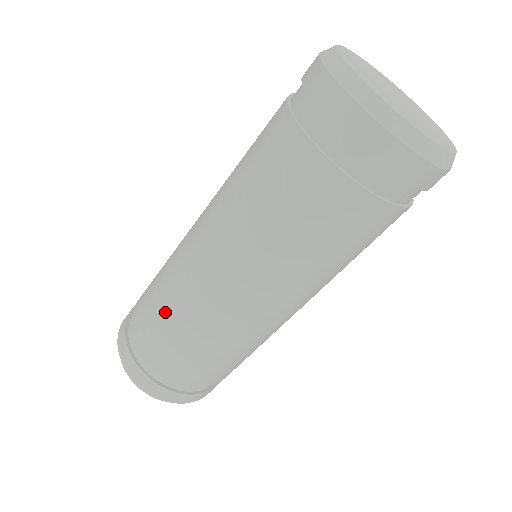
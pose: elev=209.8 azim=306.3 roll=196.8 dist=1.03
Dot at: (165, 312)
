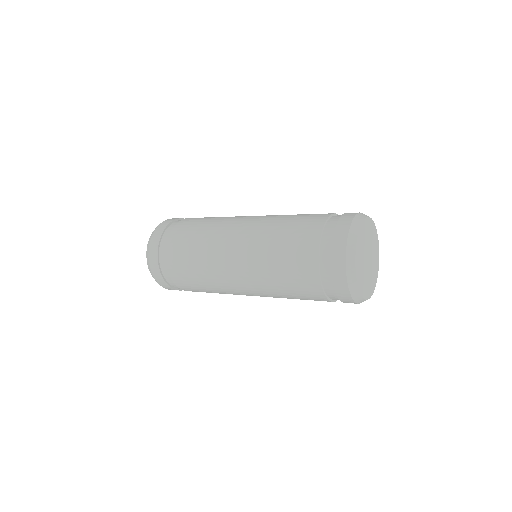
Dot at: (201, 284)
